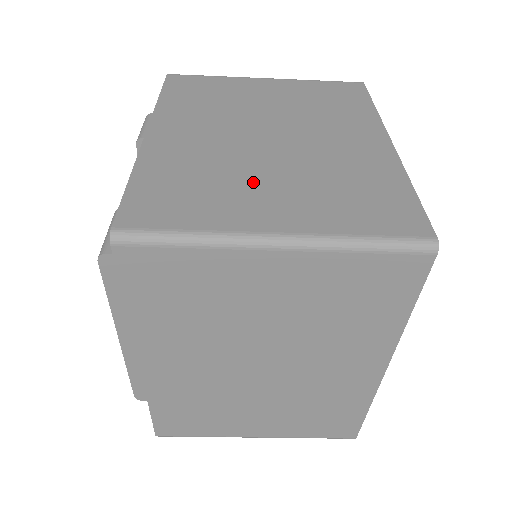
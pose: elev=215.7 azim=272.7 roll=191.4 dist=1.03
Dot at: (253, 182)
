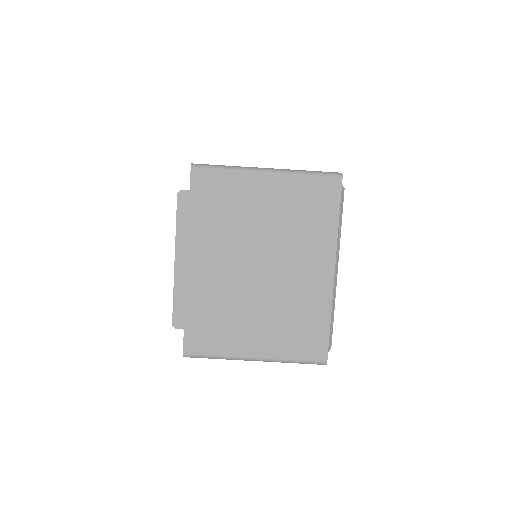
Dot at: occluded
